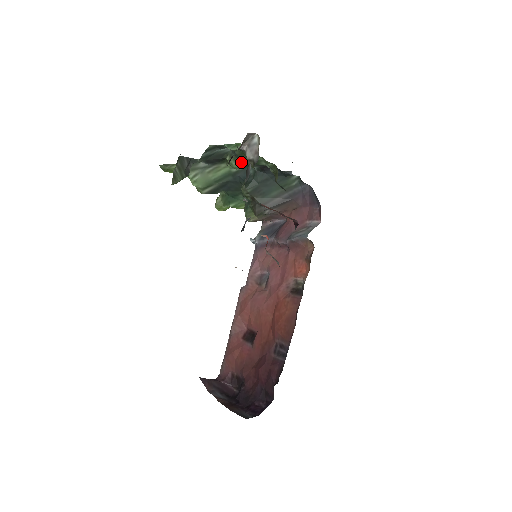
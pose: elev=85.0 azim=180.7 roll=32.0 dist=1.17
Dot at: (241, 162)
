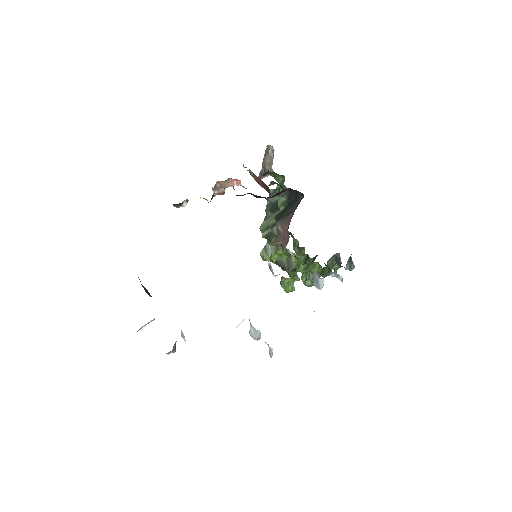
Dot at: (281, 197)
